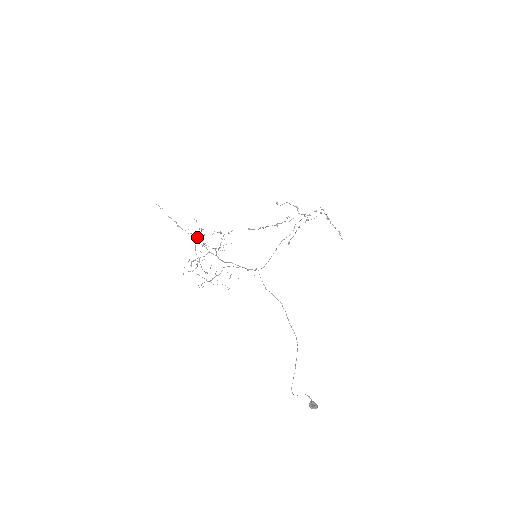
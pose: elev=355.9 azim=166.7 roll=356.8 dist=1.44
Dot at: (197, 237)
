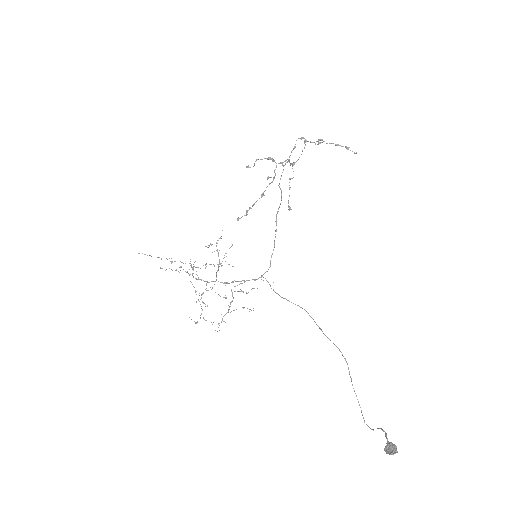
Dot at: occluded
